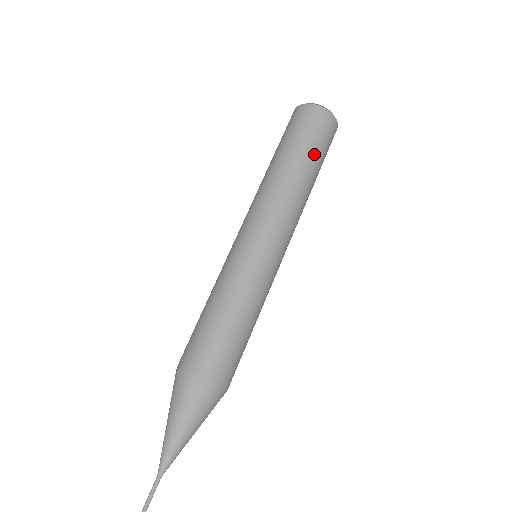
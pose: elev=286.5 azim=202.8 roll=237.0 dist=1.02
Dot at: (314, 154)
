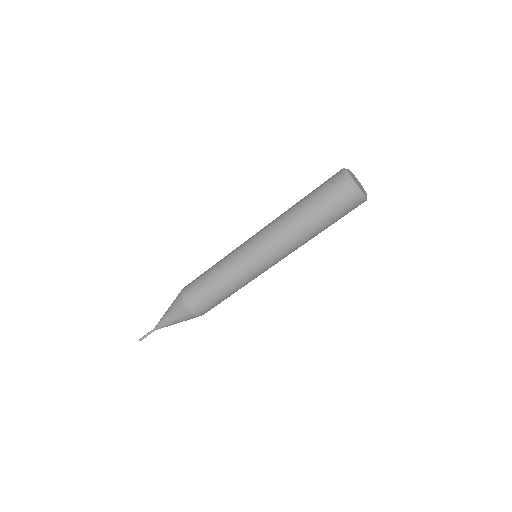
Dot at: occluded
